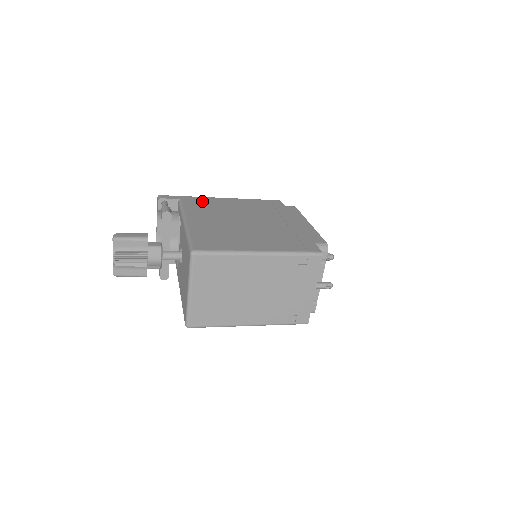
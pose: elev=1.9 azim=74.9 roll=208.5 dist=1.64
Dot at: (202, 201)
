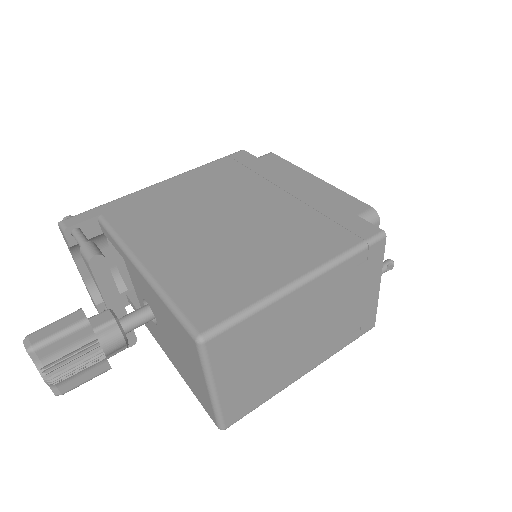
Dot at: (136, 204)
